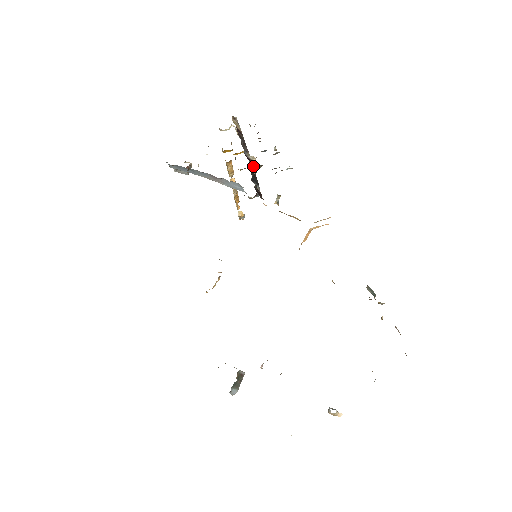
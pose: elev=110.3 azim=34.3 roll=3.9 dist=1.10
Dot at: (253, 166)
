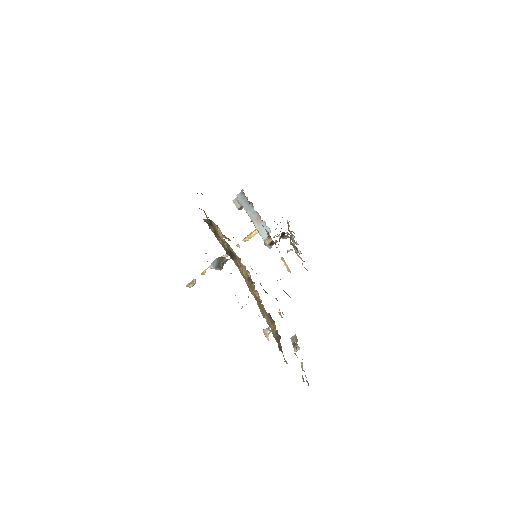
Dot at: (285, 233)
